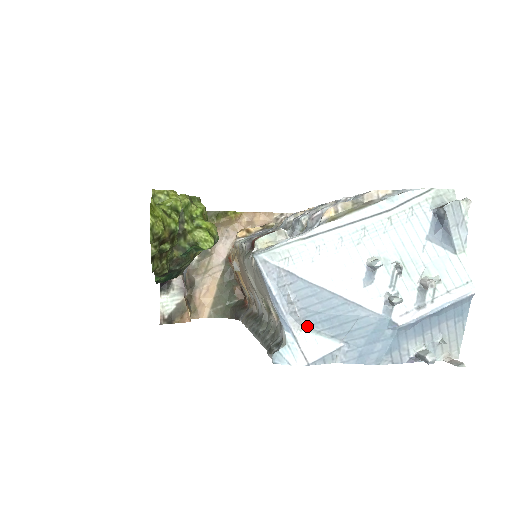
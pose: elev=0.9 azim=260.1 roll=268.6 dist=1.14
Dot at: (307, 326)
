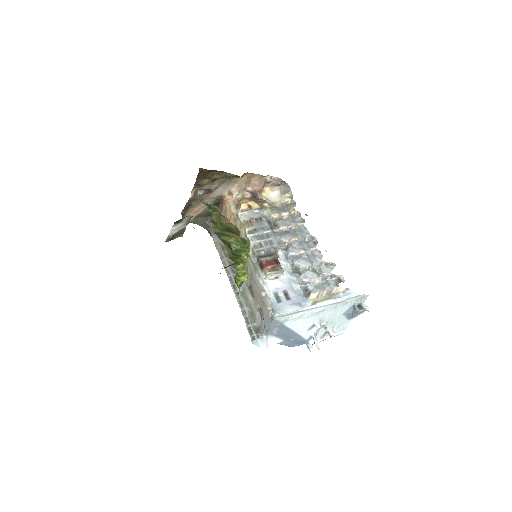
Dot at: (275, 335)
